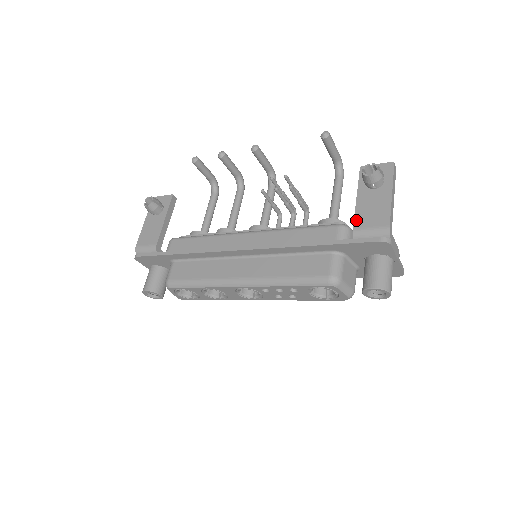
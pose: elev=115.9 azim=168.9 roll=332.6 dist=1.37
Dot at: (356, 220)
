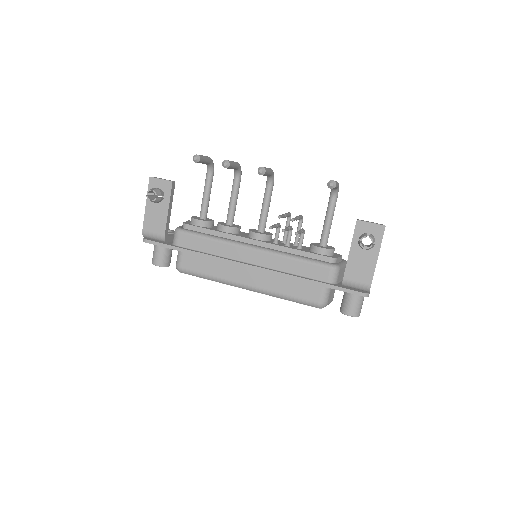
Dot at: (347, 272)
